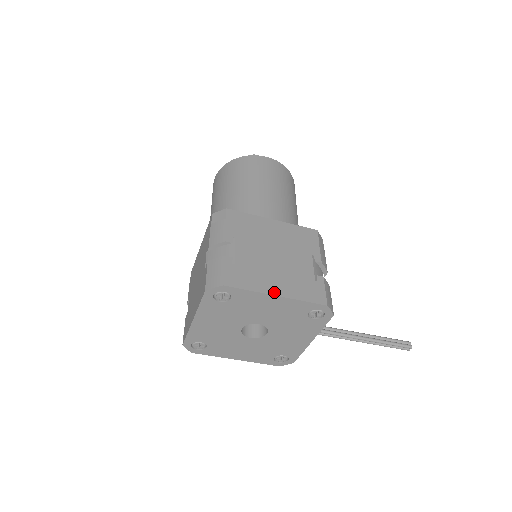
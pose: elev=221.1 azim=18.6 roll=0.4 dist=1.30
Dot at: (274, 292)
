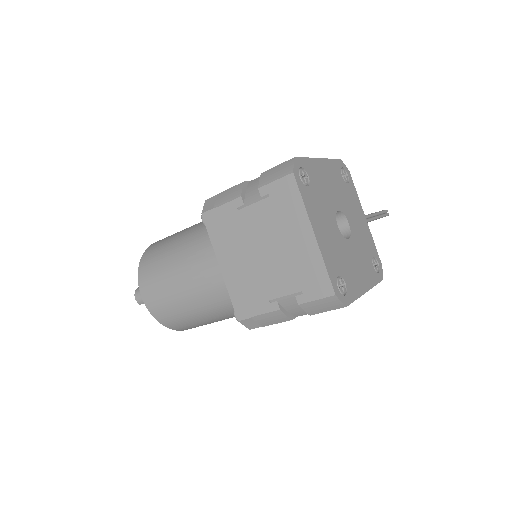
Dot at: occluded
